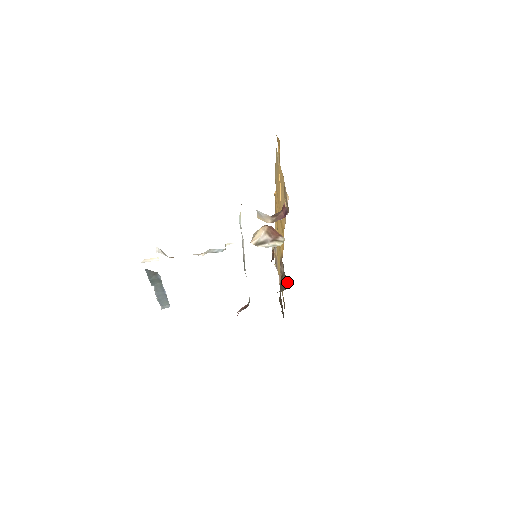
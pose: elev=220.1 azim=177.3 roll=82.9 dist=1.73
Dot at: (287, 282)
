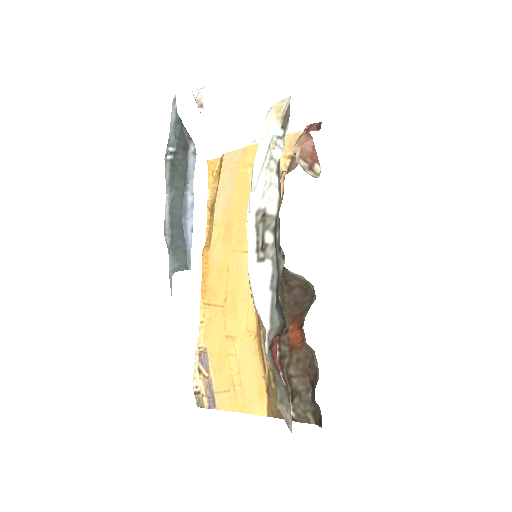
Dot at: (307, 297)
